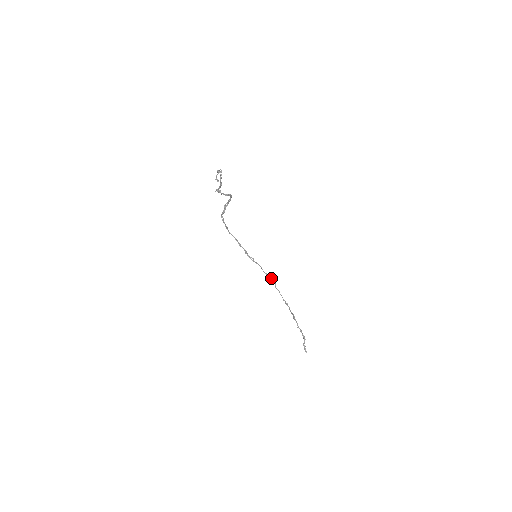
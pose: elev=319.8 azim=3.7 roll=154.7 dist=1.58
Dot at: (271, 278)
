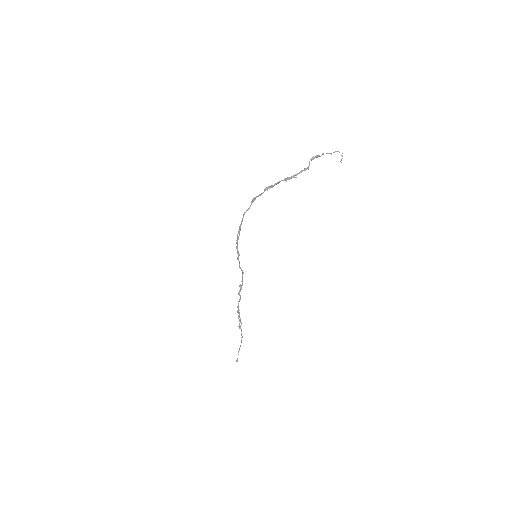
Dot at: occluded
